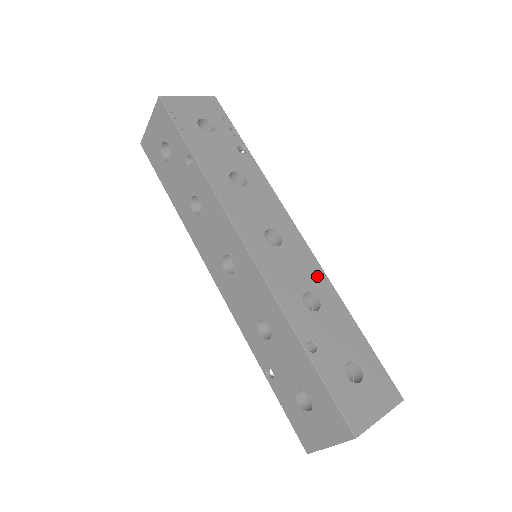
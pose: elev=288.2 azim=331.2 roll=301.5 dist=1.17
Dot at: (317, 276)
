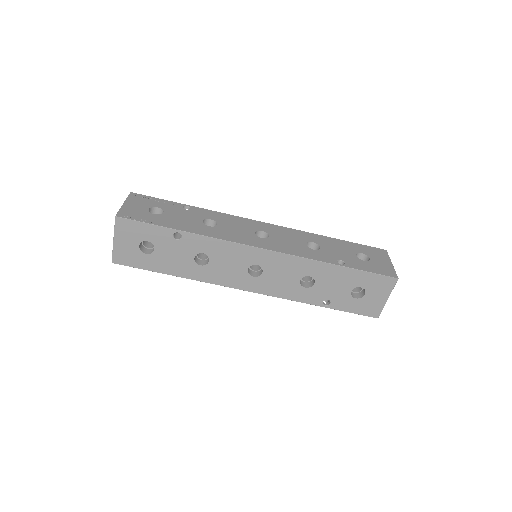
Dot at: (298, 234)
